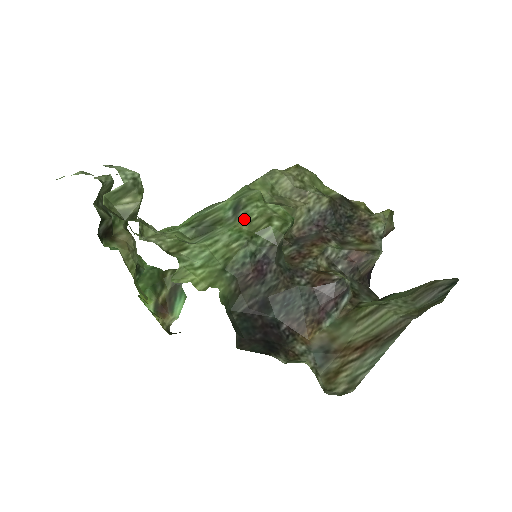
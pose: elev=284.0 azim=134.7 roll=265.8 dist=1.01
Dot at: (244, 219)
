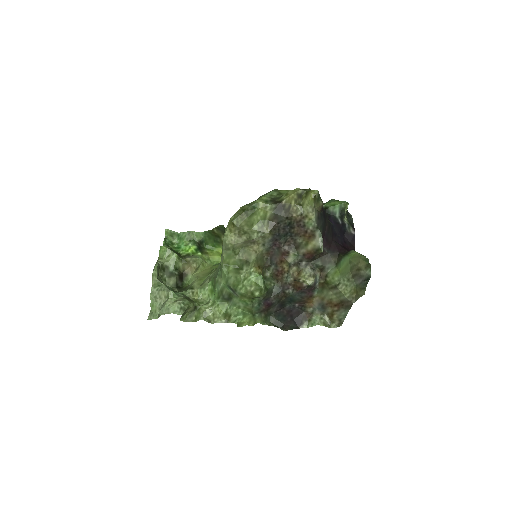
Dot at: (241, 296)
